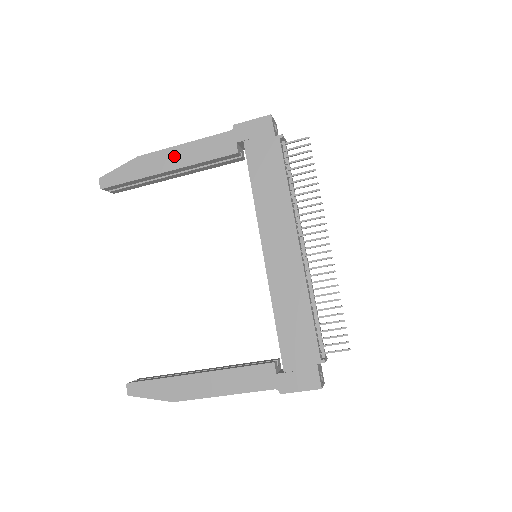
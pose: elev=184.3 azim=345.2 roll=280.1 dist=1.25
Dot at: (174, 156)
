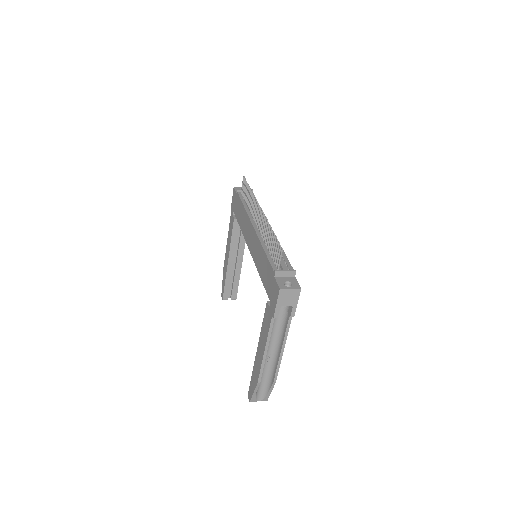
Dot at: (227, 251)
